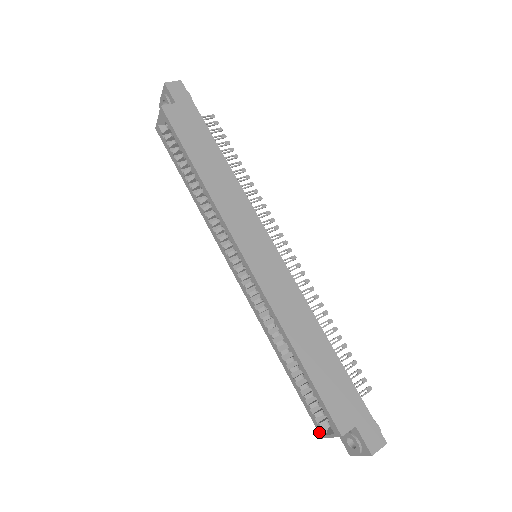
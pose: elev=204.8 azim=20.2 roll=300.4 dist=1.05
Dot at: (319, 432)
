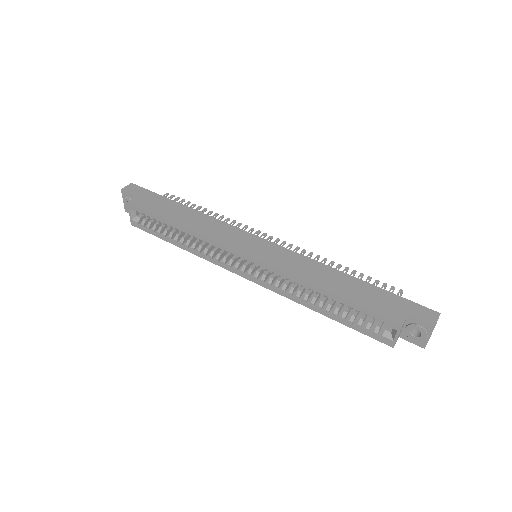
Dot at: (388, 344)
